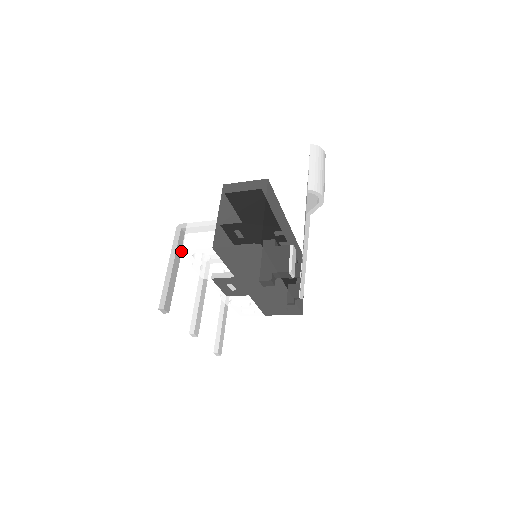
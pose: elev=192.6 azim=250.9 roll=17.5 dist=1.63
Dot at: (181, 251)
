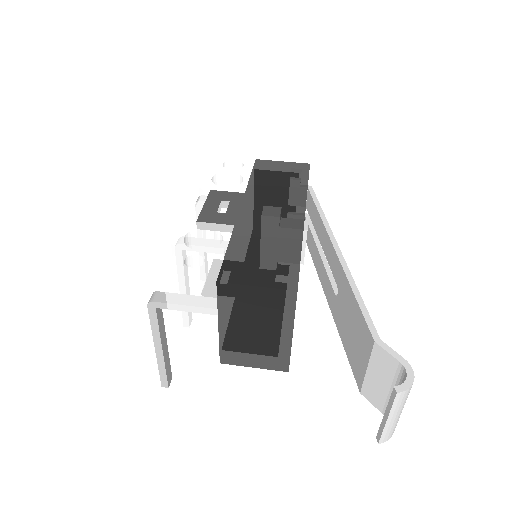
Dot at: (163, 320)
